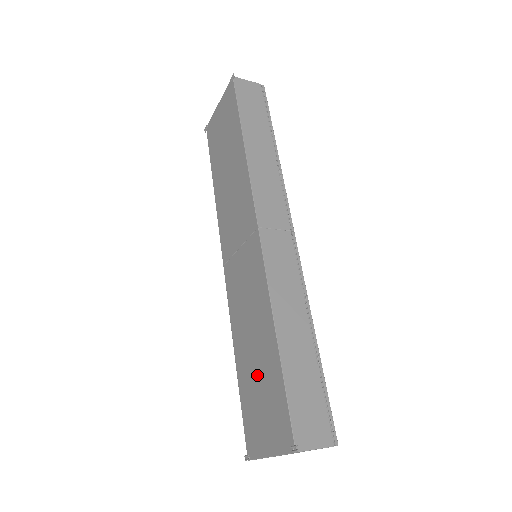
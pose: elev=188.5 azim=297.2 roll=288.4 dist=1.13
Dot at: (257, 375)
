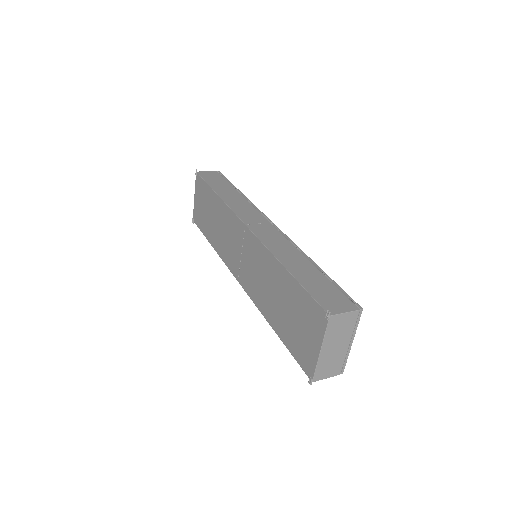
Dot at: (287, 311)
